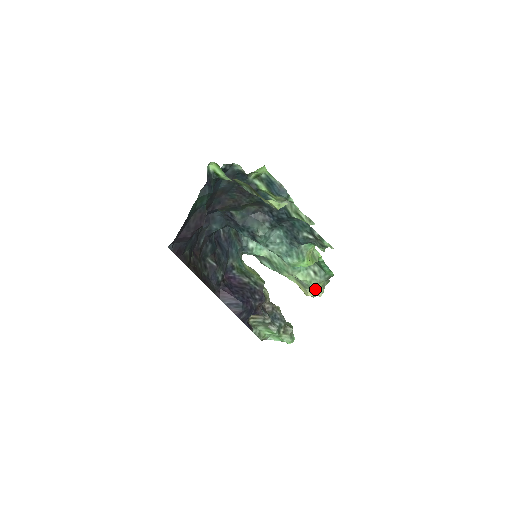
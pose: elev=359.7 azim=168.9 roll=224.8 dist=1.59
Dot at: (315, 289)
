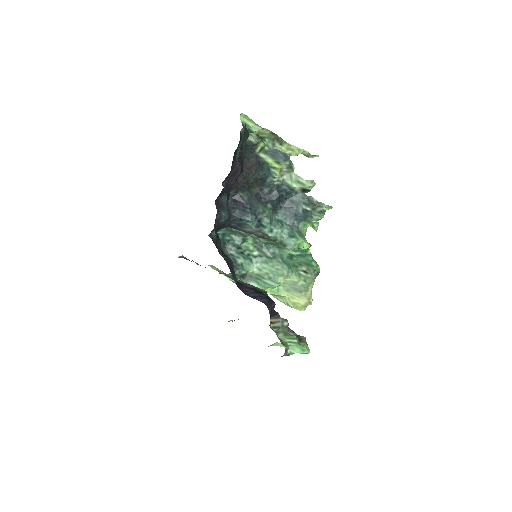
Dot at: (308, 292)
